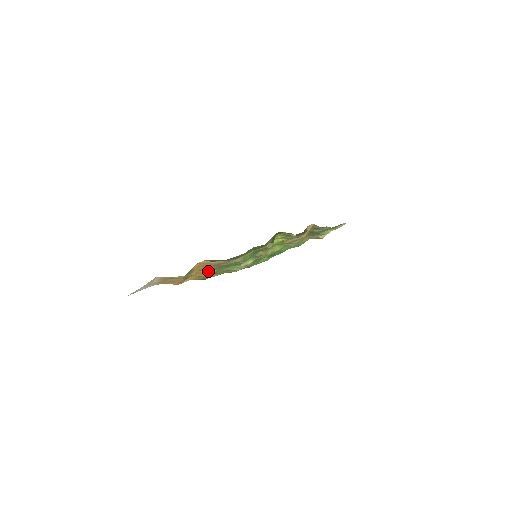
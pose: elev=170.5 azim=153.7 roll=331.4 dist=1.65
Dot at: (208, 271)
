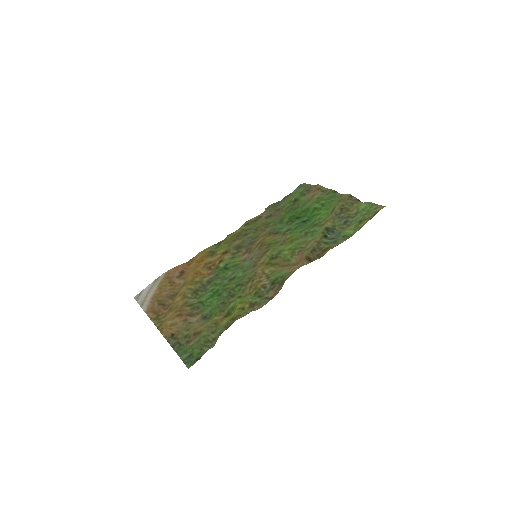
Dot at: (192, 295)
